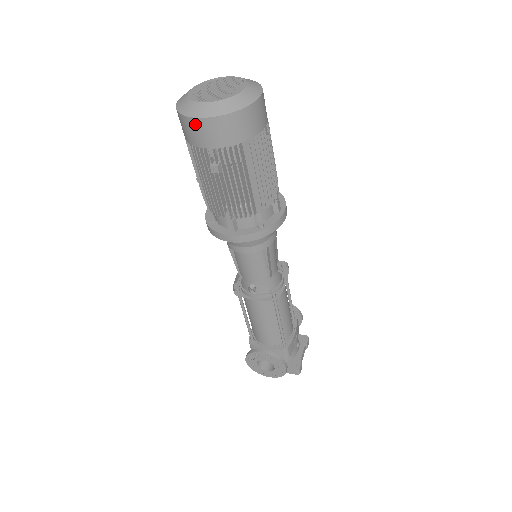
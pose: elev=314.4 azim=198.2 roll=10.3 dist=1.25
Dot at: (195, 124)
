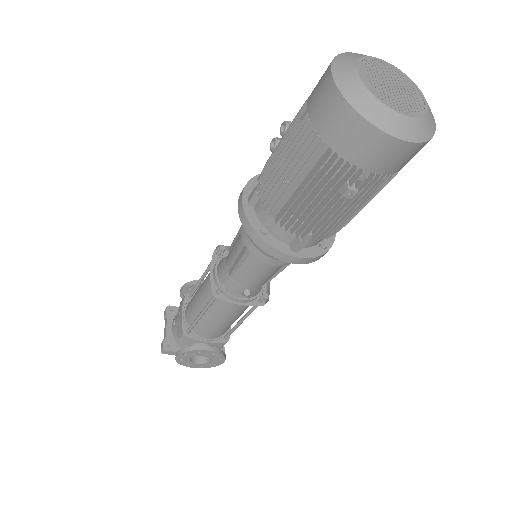
Dot at: (380, 140)
